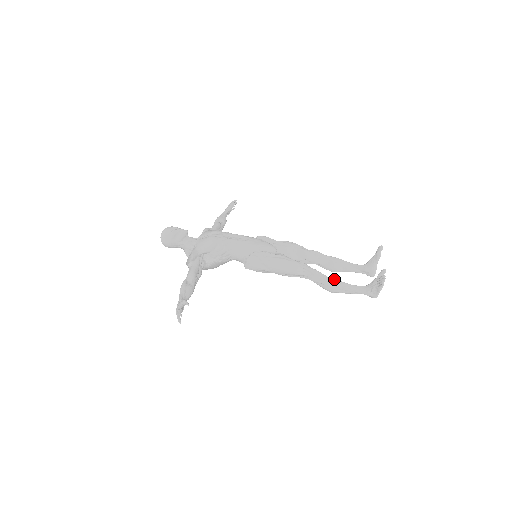
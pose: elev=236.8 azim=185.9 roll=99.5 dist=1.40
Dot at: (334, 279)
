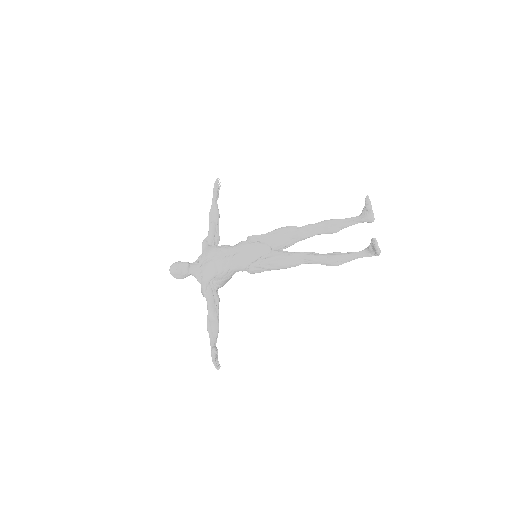
Dot at: (332, 257)
